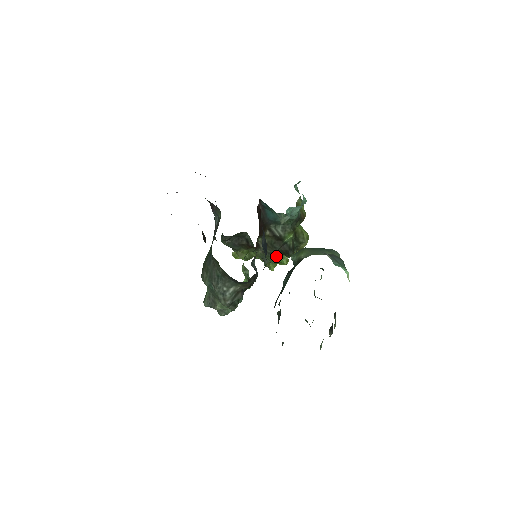
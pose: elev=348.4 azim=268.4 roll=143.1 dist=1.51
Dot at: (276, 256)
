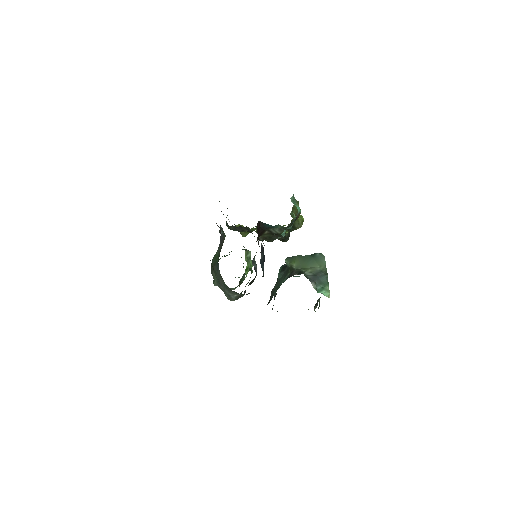
Dot at: occluded
